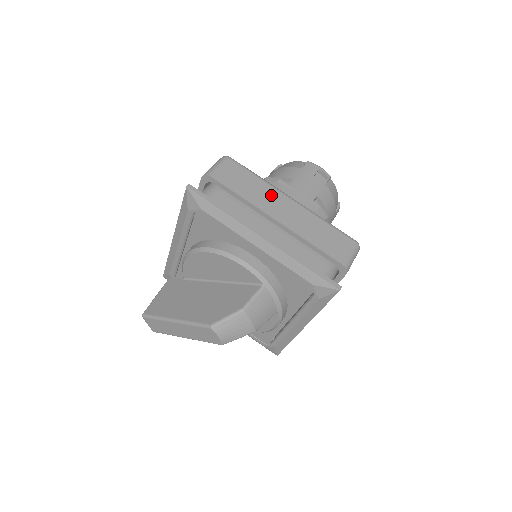
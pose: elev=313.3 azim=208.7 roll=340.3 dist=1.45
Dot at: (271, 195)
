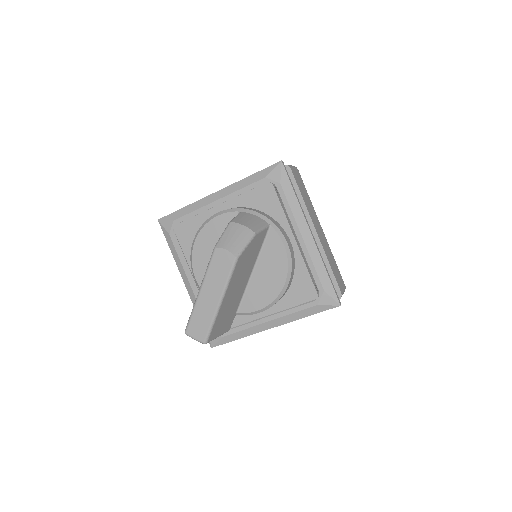
Dot at: occluded
